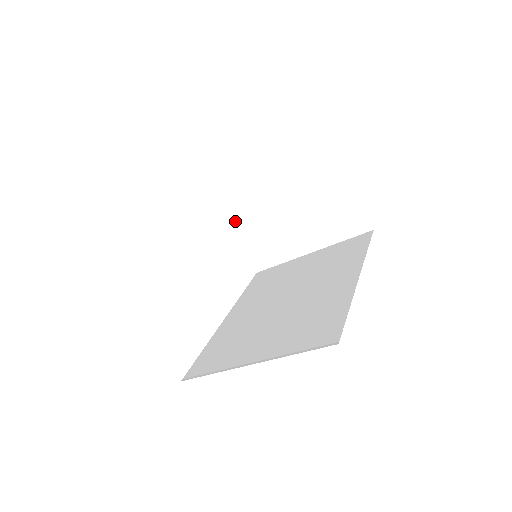
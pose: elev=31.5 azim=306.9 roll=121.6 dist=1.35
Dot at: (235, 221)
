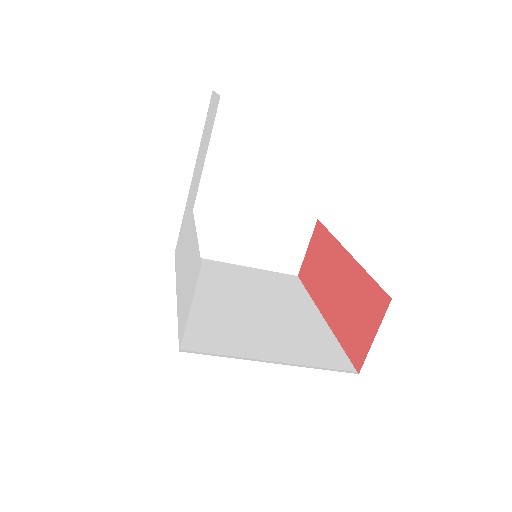
Dot at: (199, 198)
